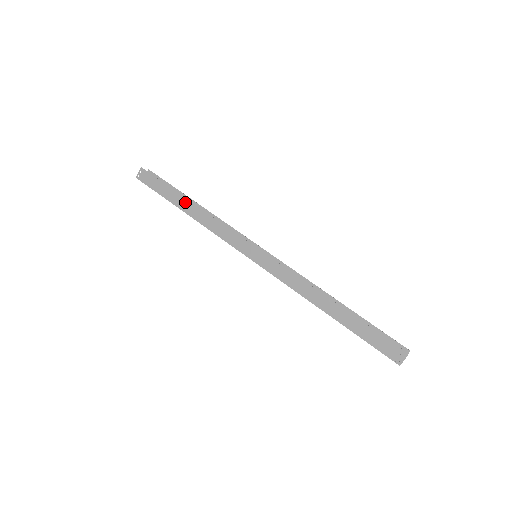
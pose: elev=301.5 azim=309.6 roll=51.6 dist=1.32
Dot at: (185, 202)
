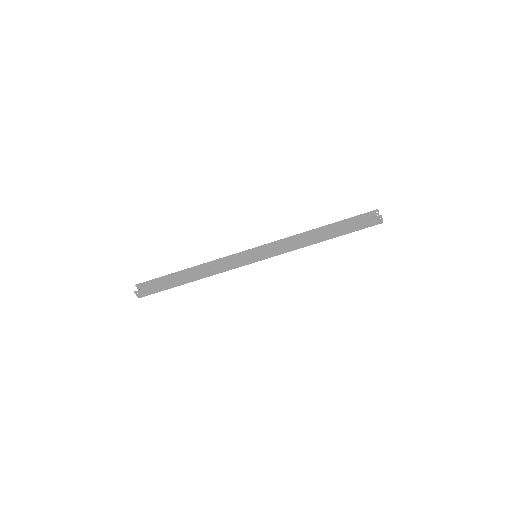
Dot at: (185, 278)
